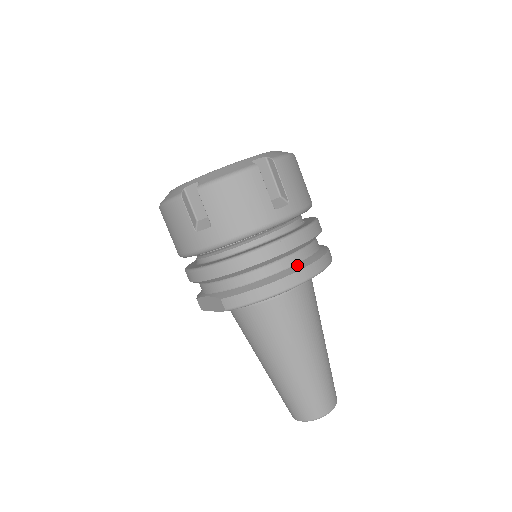
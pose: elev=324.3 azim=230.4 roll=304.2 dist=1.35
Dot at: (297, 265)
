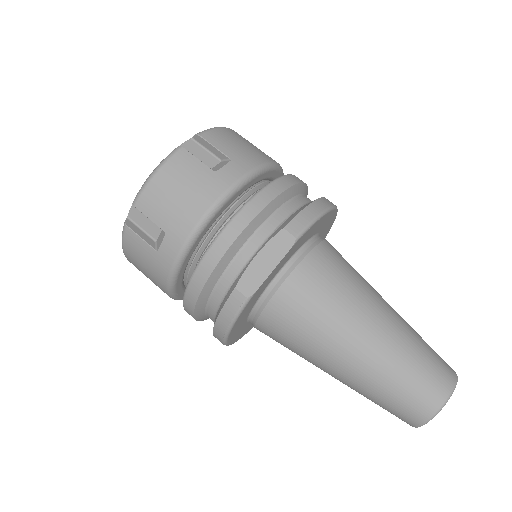
Dot at: occluded
